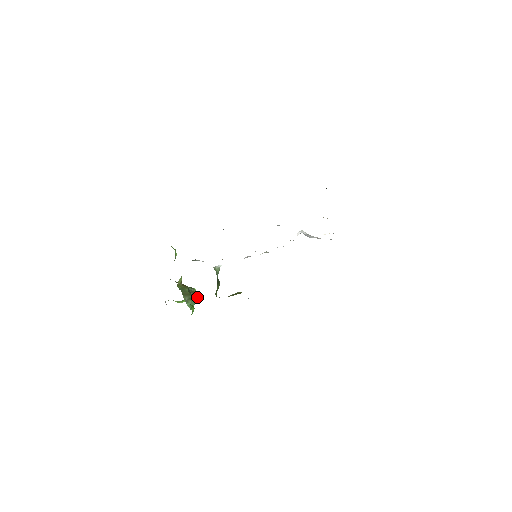
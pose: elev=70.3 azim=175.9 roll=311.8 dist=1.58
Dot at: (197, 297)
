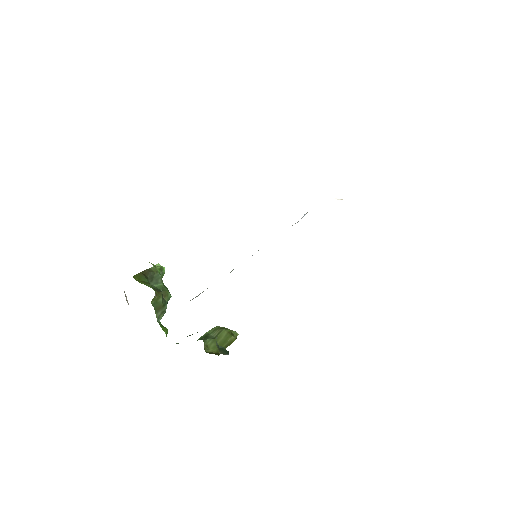
Dot at: (169, 299)
